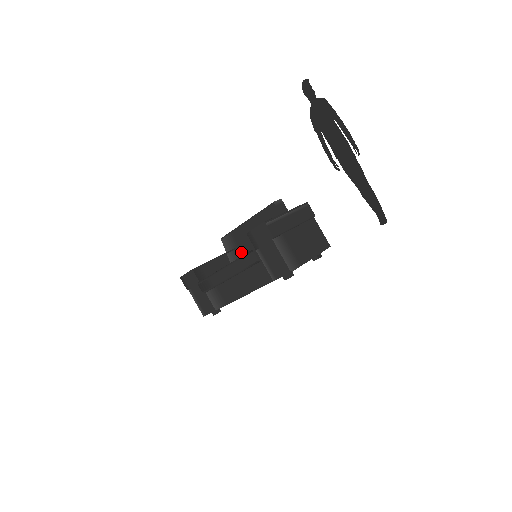
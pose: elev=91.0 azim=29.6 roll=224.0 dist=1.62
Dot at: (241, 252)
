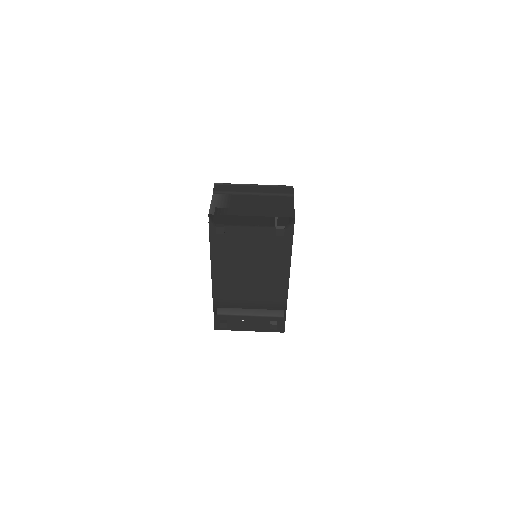
Dot at: occluded
